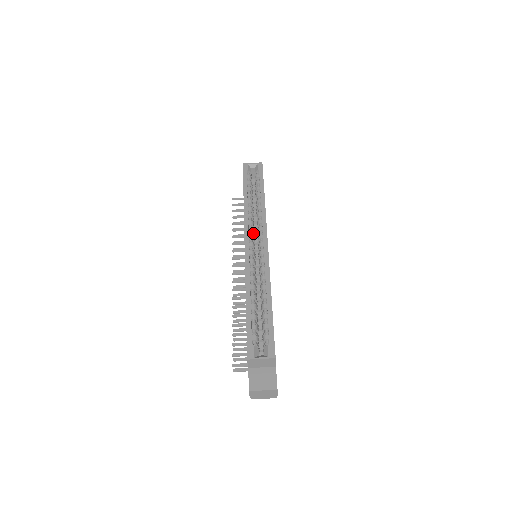
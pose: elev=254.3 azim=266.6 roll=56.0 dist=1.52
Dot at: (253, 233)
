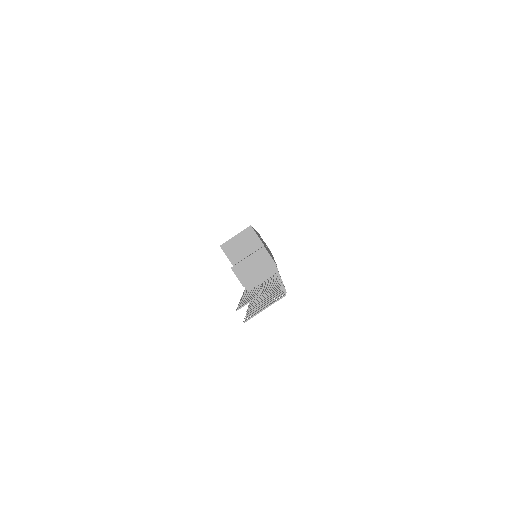
Dot at: occluded
